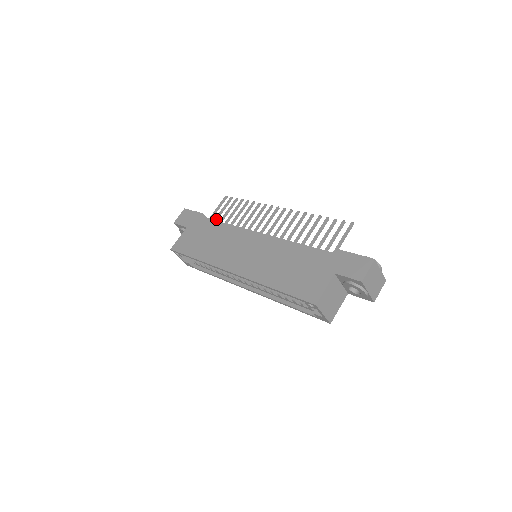
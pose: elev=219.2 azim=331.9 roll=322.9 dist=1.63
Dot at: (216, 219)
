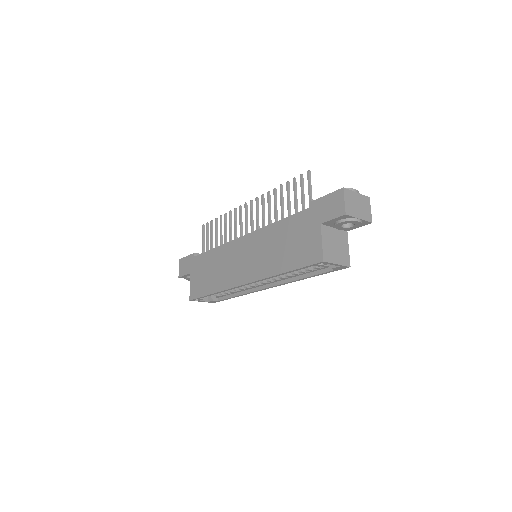
Dot at: (207, 250)
